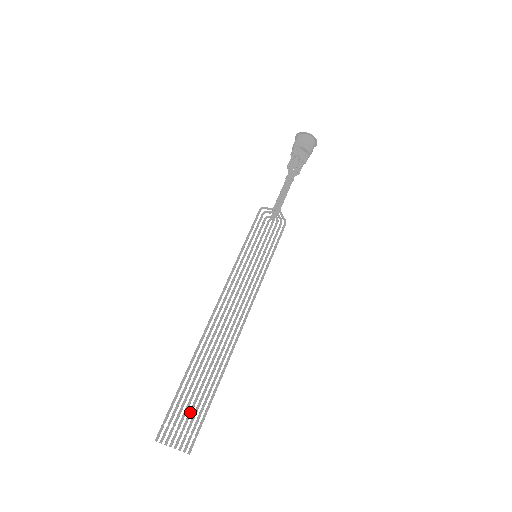
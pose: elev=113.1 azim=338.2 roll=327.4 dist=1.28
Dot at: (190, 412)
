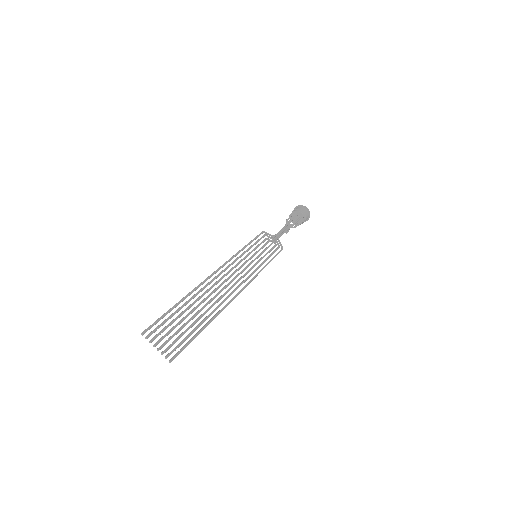
Dot at: (179, 328)
